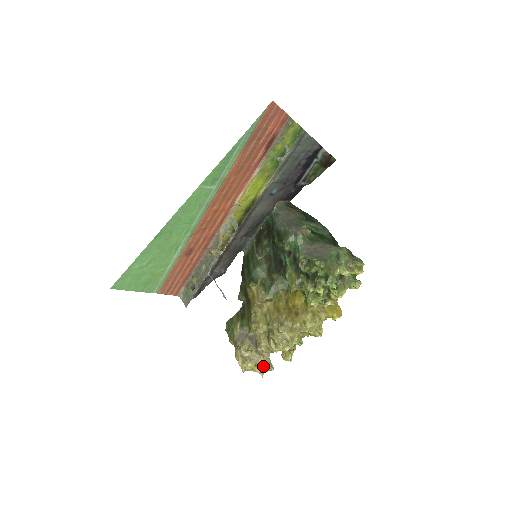
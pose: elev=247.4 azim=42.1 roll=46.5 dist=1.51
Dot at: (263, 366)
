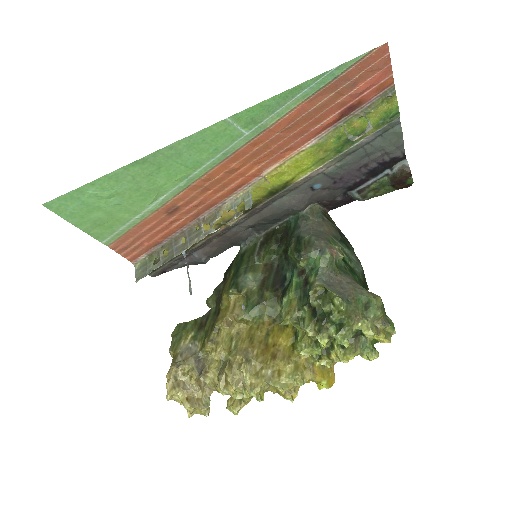
Dot at: (197, 404)
